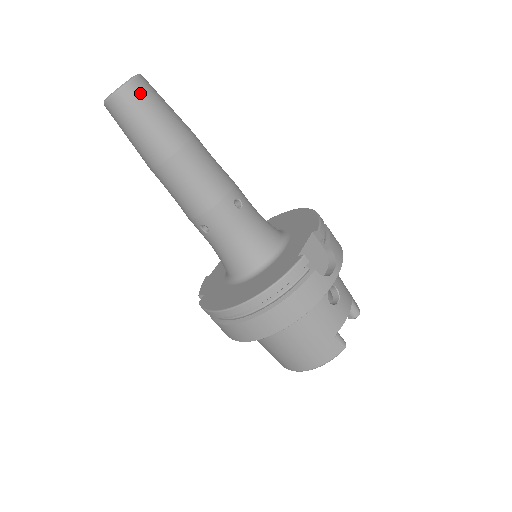
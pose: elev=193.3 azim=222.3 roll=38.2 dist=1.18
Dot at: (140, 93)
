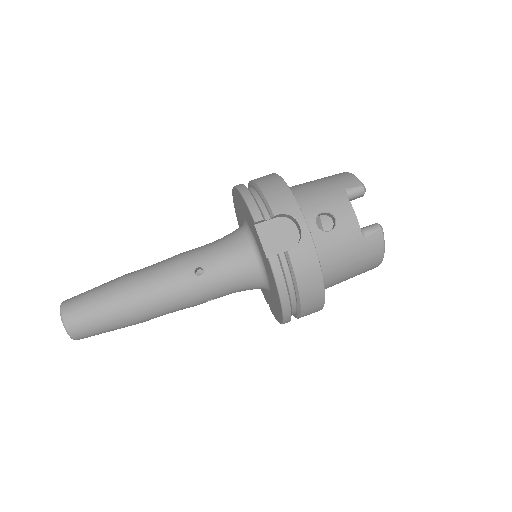
Dot at: (76, 320)
